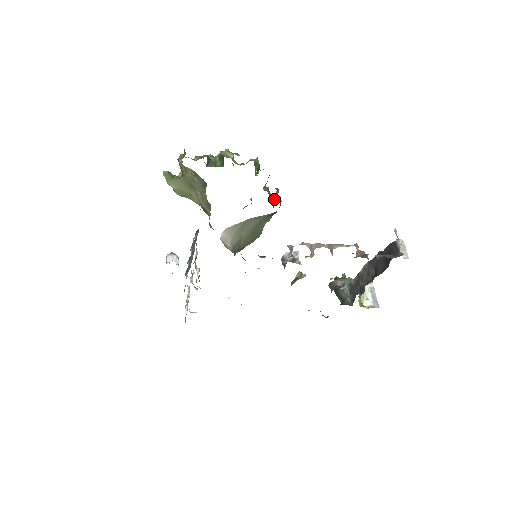
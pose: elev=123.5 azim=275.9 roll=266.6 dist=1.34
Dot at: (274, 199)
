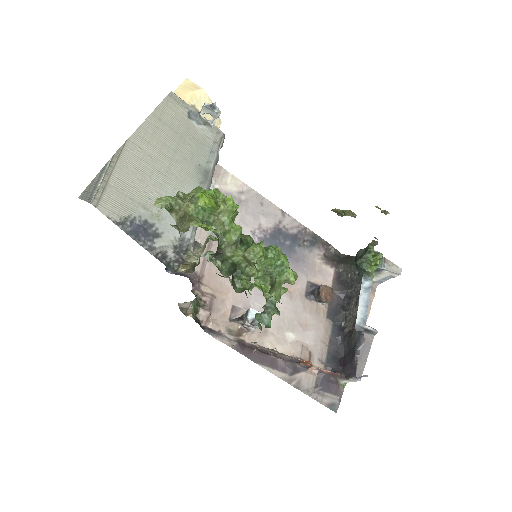
Dot at: occluded
